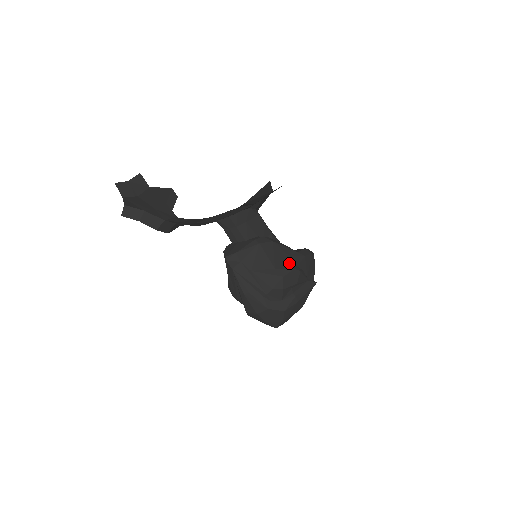
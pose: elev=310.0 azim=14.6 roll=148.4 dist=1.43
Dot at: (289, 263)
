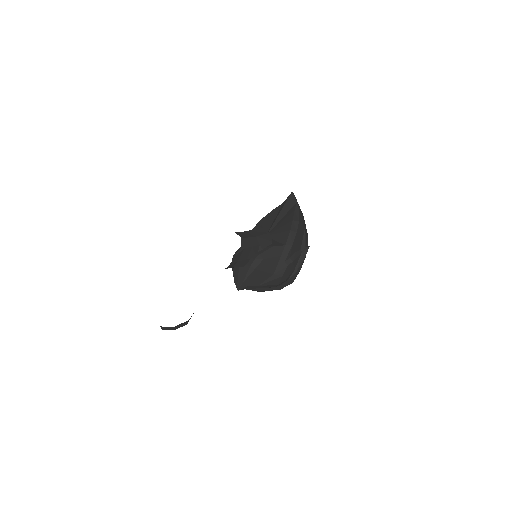
Dot at: (282, 263)
